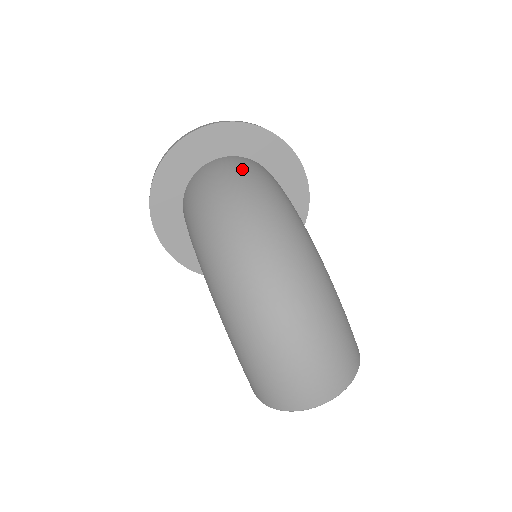
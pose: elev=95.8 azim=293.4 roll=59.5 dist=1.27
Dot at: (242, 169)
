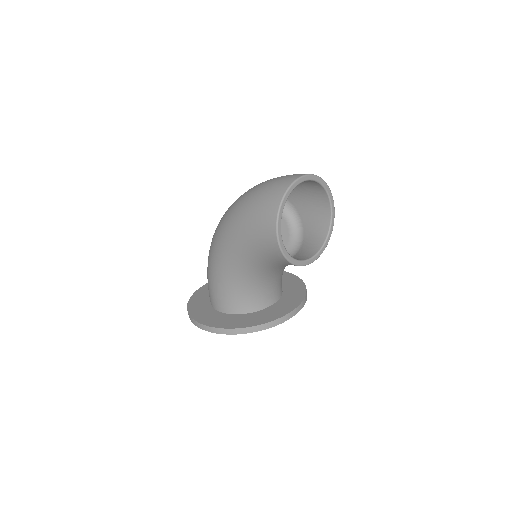
Dot at: occluded
